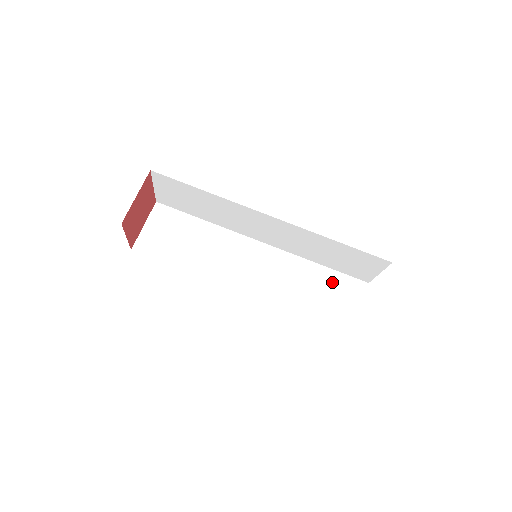
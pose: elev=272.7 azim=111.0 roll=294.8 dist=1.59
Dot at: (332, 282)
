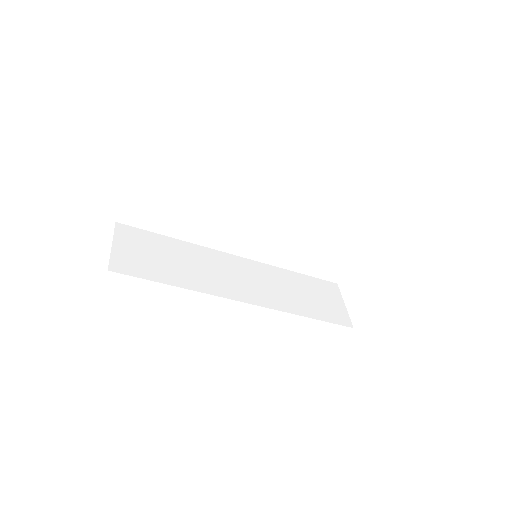
Dot at: (332, 245)
